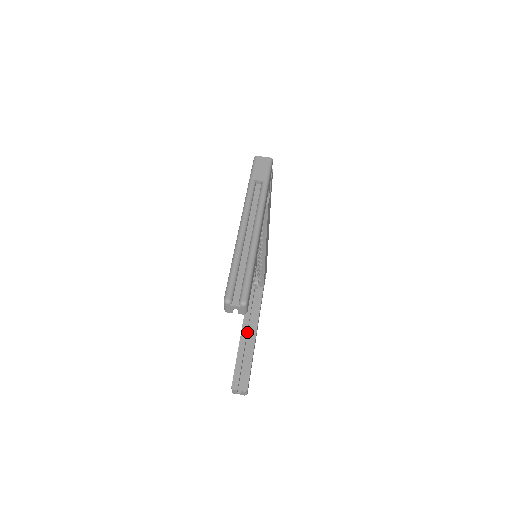
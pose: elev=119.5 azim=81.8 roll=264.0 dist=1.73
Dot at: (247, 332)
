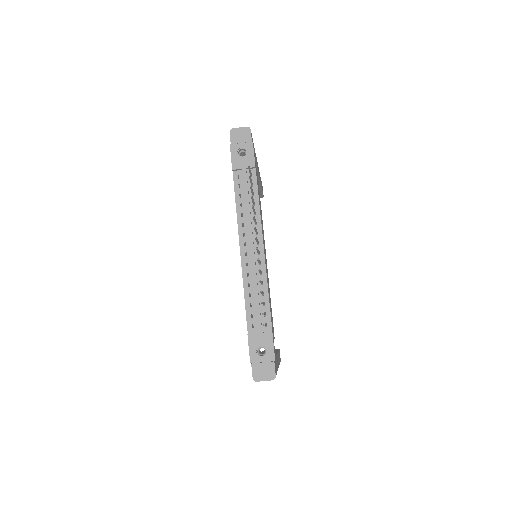
Dot at: occluded
